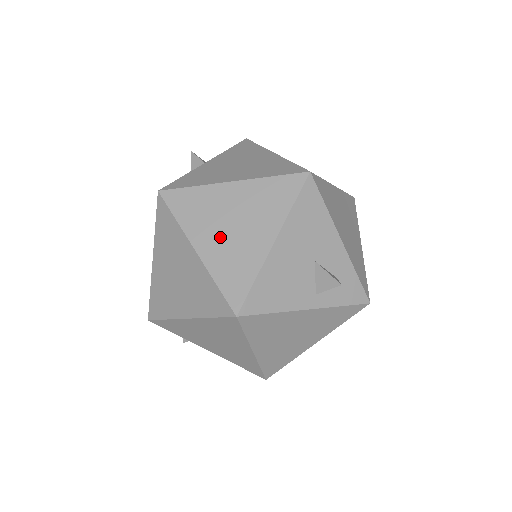
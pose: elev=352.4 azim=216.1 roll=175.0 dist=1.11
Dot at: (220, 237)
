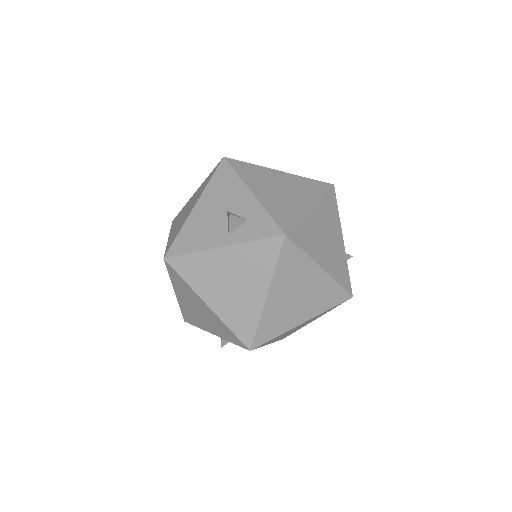
Dot at: (179, 222)
